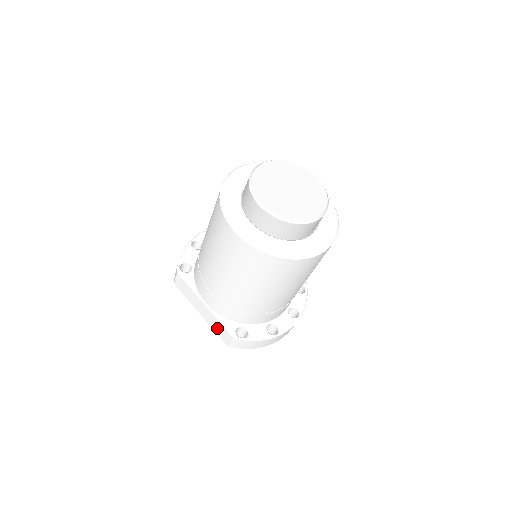
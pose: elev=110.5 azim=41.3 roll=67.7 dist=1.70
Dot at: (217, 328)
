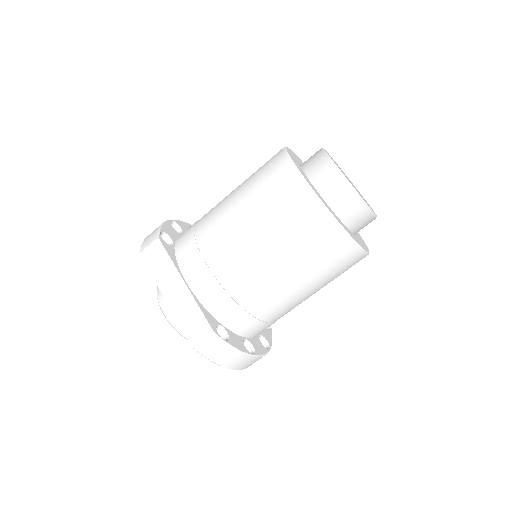
Dot at: (189, 320)
